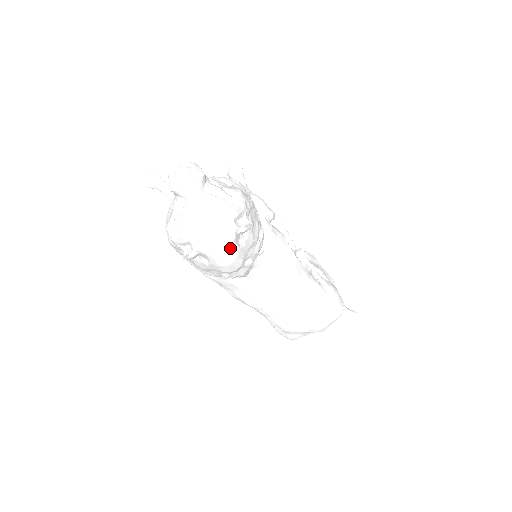
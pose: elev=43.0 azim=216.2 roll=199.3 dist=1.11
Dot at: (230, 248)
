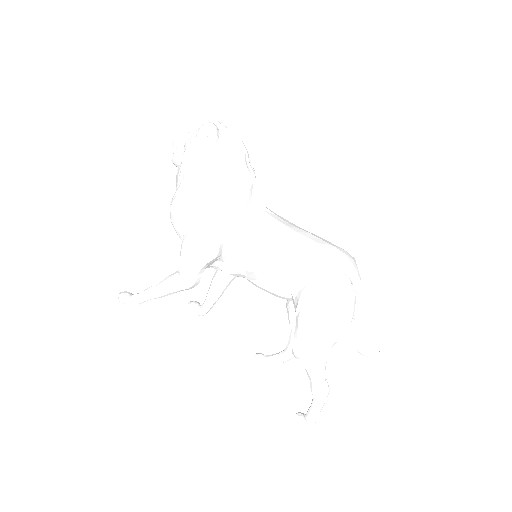
Dot at: occluded
